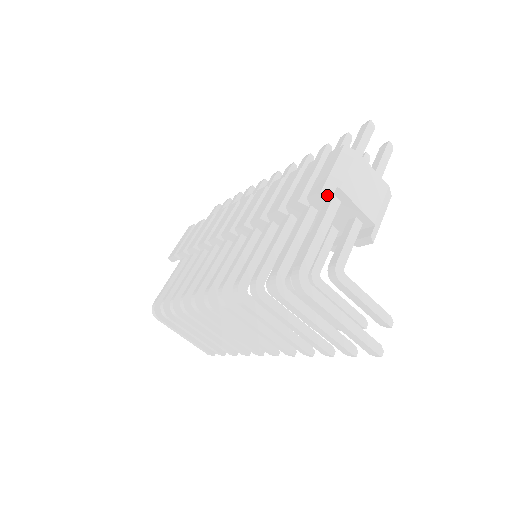
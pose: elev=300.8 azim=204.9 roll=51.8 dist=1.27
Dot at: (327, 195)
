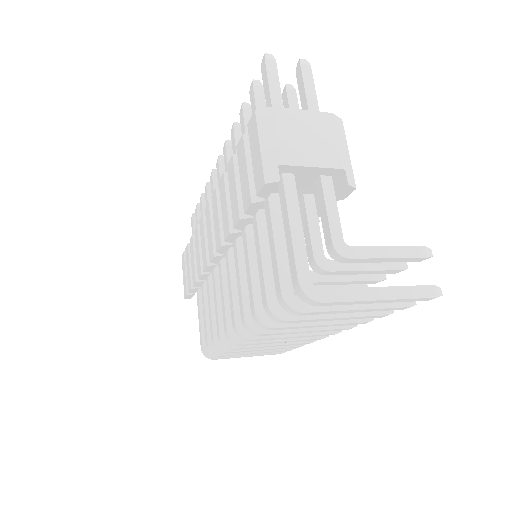
Dot at: (274, 183)
